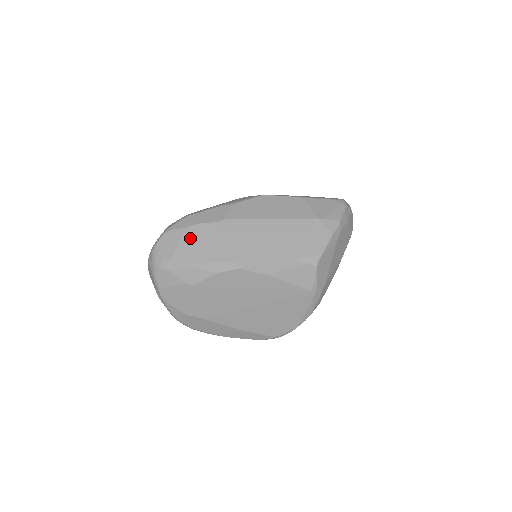
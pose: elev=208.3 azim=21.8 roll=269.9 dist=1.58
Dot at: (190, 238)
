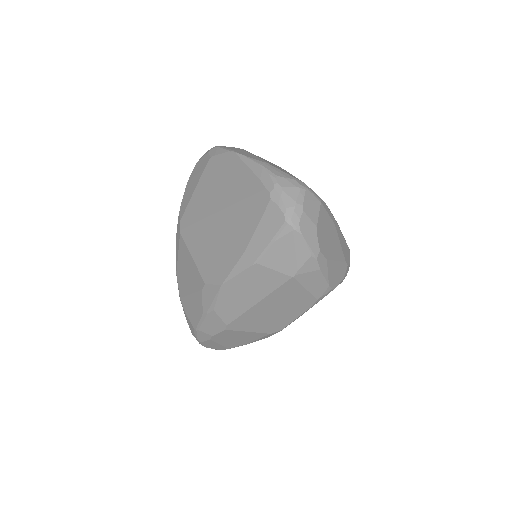
Dot at: (222, 341)
